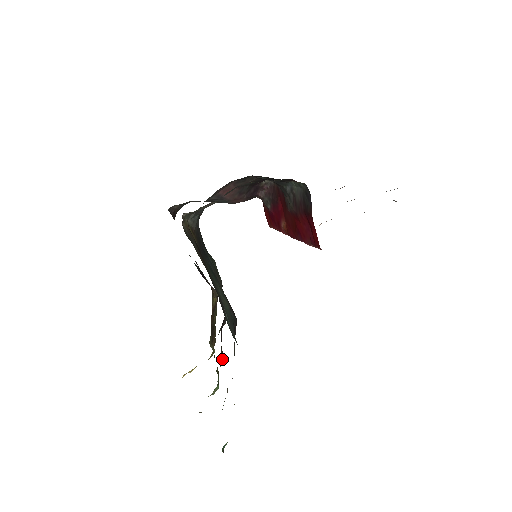
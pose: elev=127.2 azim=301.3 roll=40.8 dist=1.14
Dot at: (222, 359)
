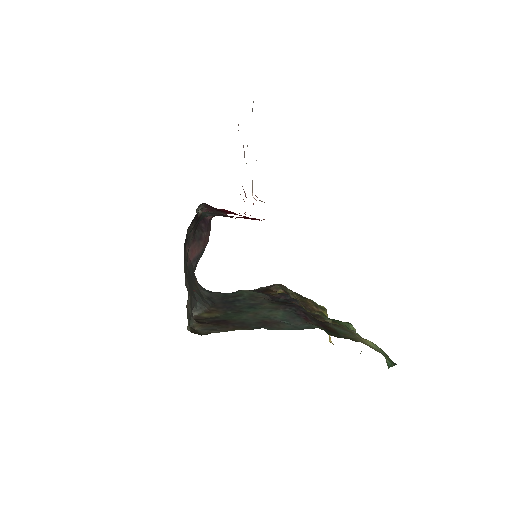
Dot at: occluded
